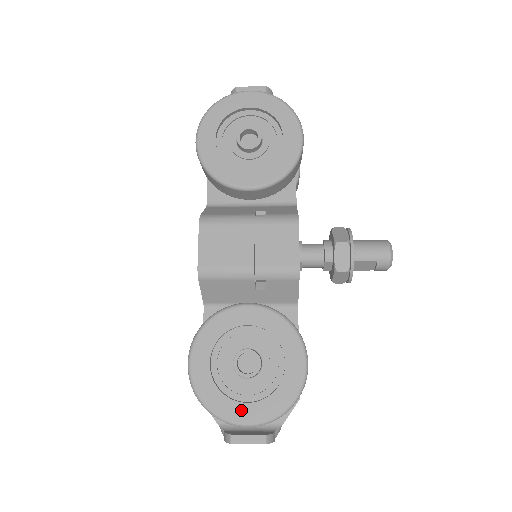
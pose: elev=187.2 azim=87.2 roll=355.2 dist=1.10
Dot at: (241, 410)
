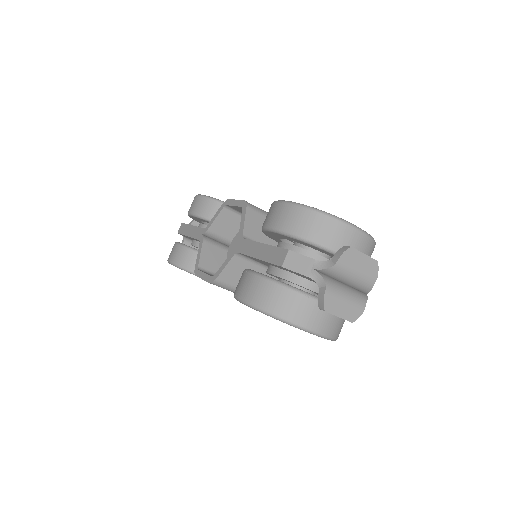
Dot at: occluded
